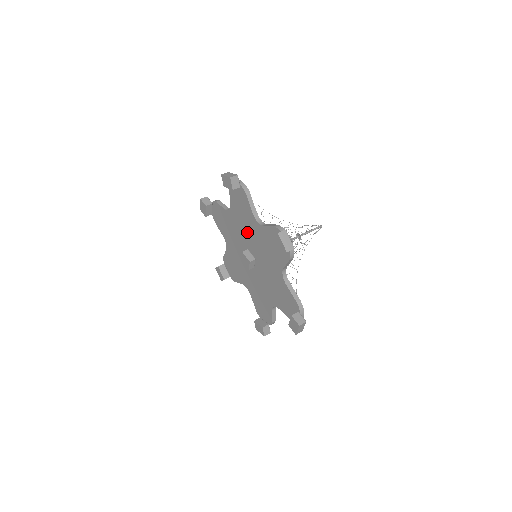
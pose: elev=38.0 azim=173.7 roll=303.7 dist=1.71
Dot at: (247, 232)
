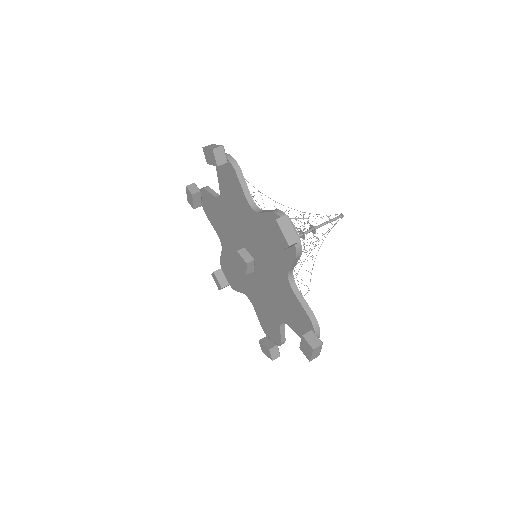
Dot at: (241, 224)
